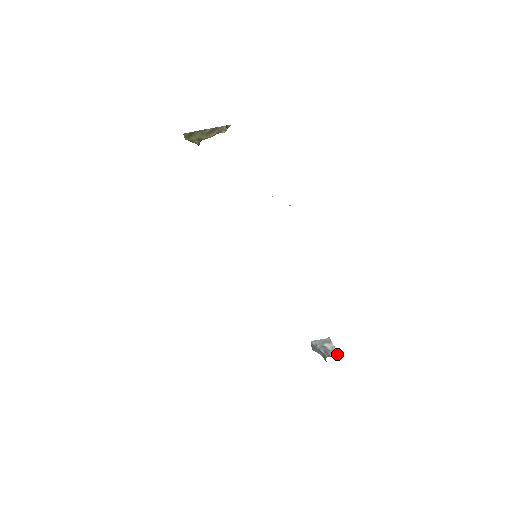
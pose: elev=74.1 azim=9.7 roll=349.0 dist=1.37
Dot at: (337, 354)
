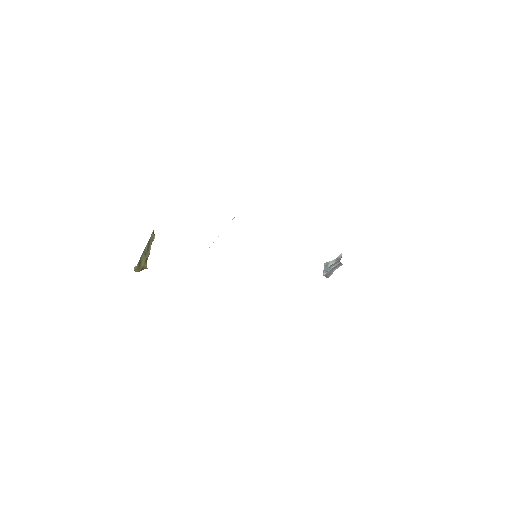
Dot at: (339, 257)
